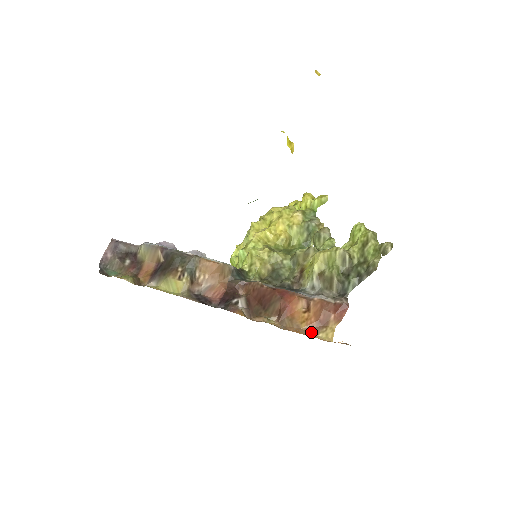
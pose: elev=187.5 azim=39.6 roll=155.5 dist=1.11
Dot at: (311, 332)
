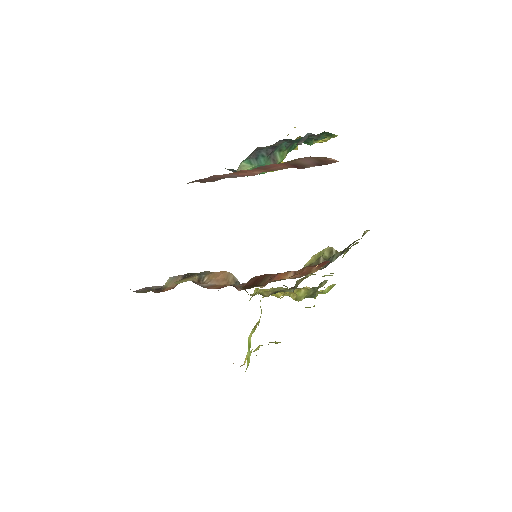
Dot at: (293, 278)
